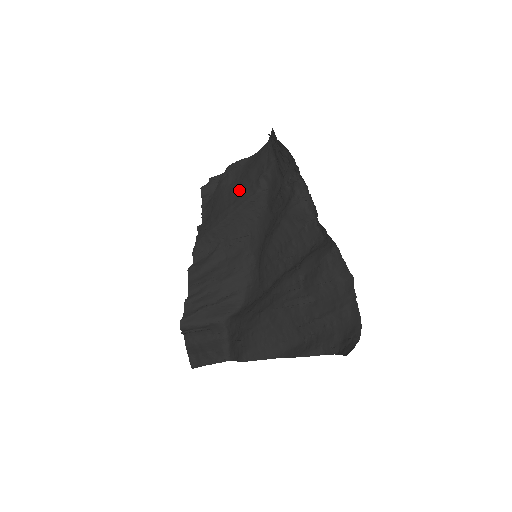
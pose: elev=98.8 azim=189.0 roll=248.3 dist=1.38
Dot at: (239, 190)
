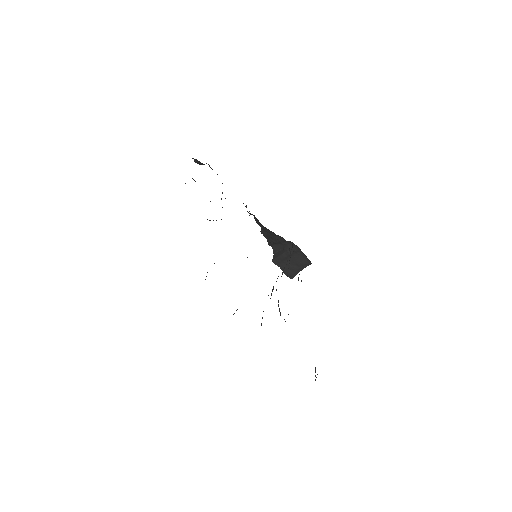
Dot at: occluded
